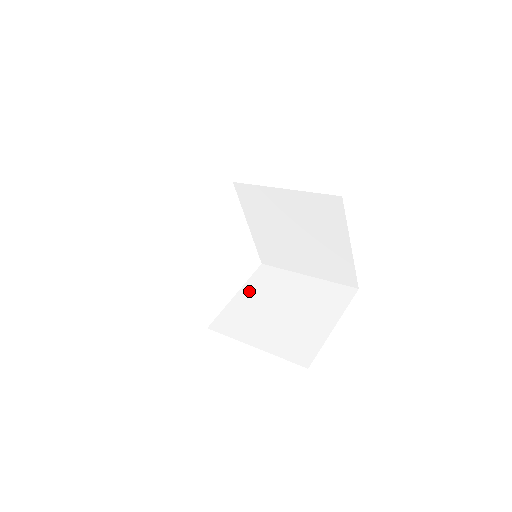
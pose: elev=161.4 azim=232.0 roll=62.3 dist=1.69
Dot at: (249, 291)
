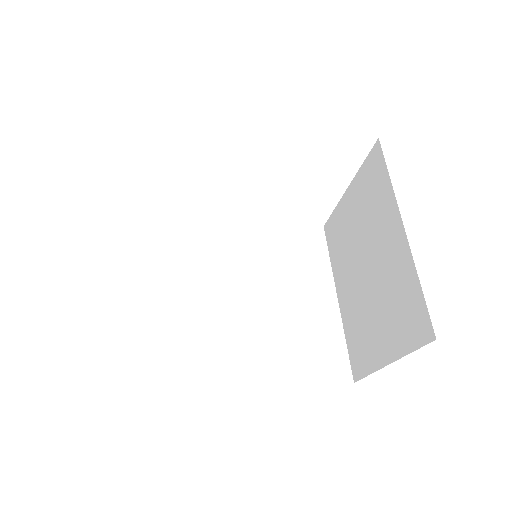
Dot at: (355, 196)
